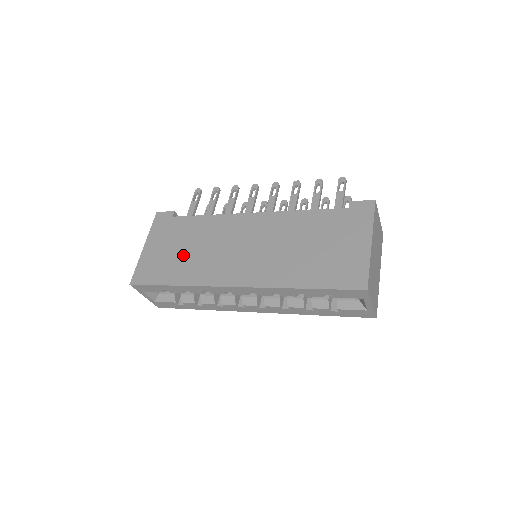
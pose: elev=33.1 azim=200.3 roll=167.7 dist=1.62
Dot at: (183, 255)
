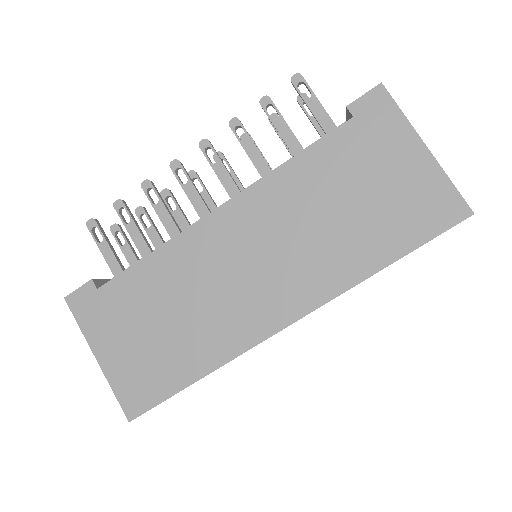
Dot at: (170, 332)
